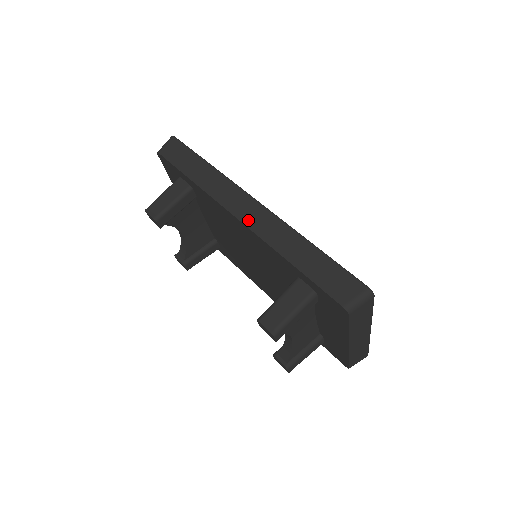
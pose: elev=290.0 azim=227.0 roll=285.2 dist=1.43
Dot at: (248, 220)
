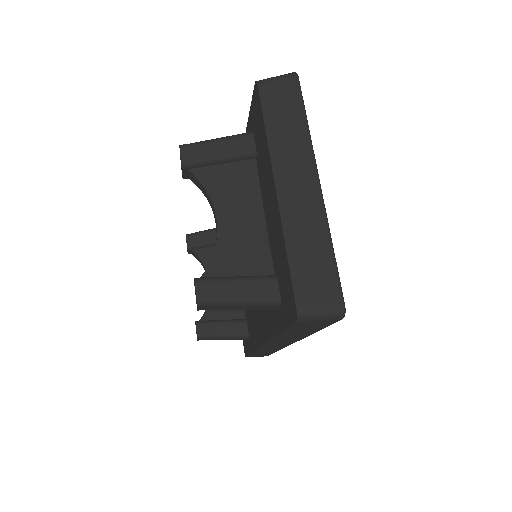
Dot at: occluded
